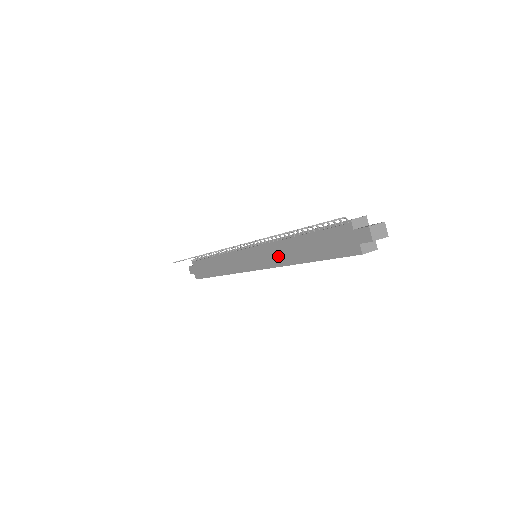
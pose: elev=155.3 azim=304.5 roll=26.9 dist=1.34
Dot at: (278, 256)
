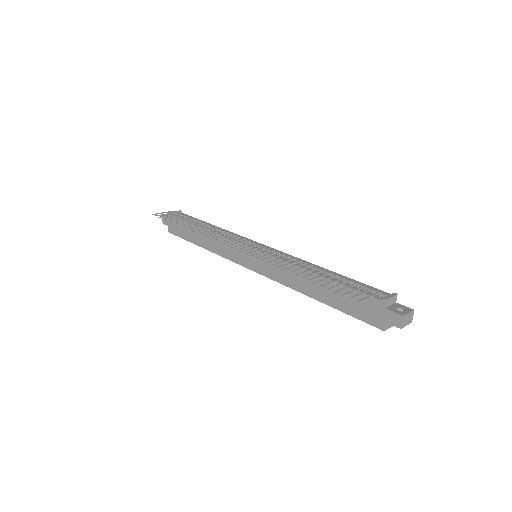
Dot at: (286, 276)
